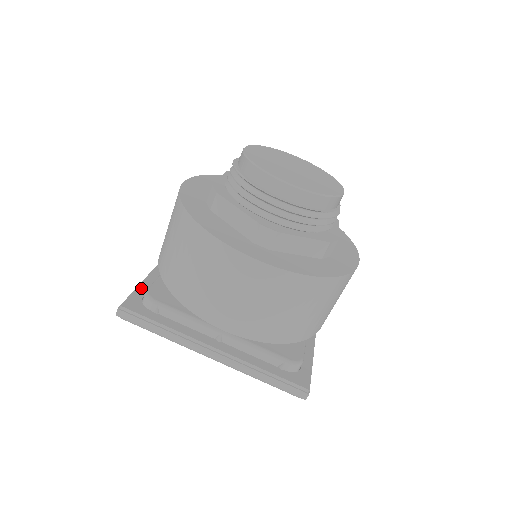
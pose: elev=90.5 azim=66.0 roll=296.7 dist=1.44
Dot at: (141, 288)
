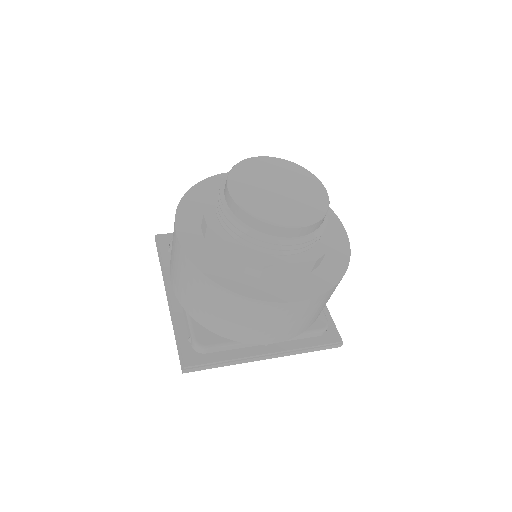
Dot at: occluded
